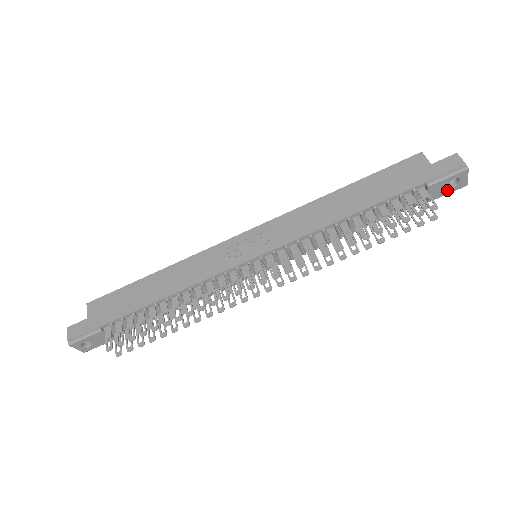
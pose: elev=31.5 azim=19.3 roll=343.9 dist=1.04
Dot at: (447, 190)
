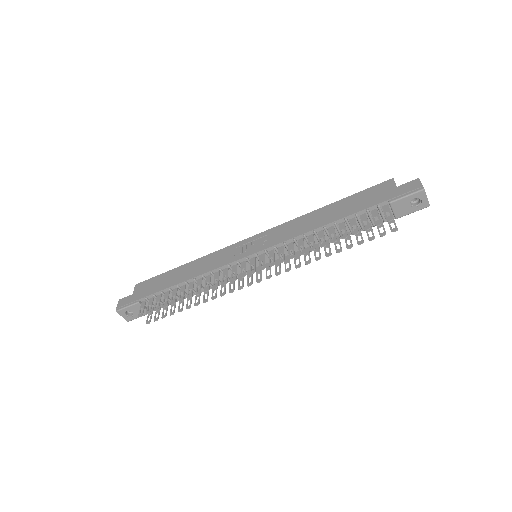
Dot at: (411, 209)
